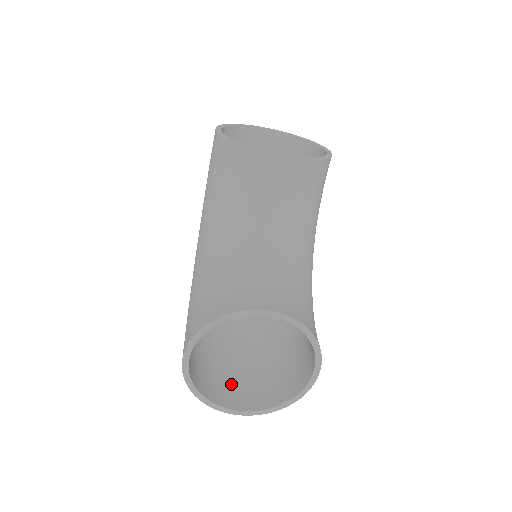
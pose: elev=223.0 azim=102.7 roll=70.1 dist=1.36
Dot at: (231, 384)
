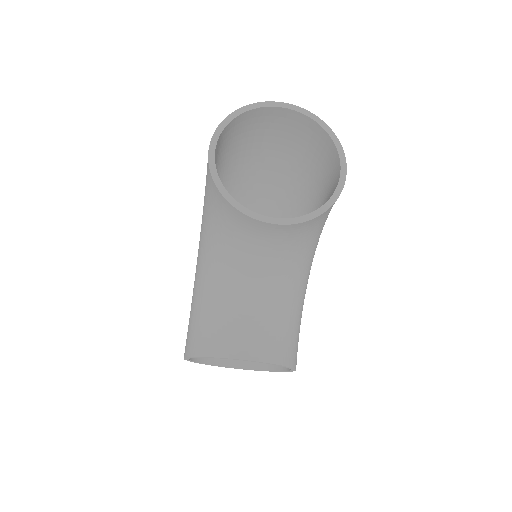
Dot at: occluded
